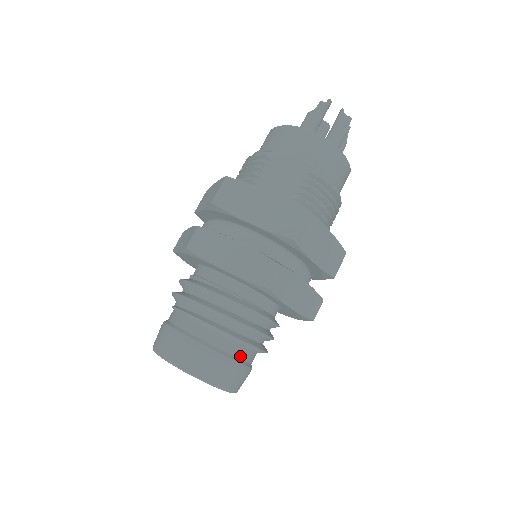
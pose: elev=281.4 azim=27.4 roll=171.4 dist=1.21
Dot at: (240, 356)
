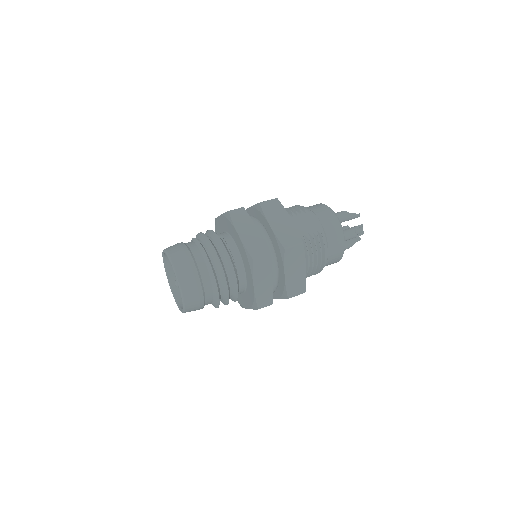
Dot at: (206, 288)
